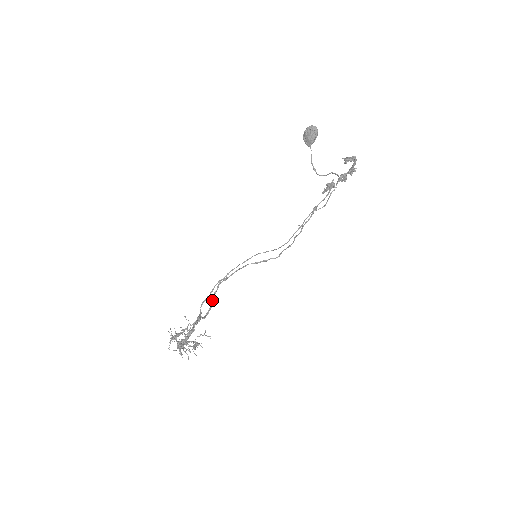
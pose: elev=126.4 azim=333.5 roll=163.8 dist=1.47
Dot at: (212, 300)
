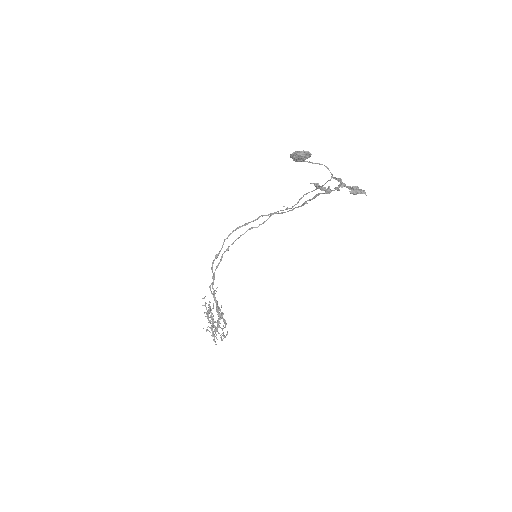
Dot at: occluded
